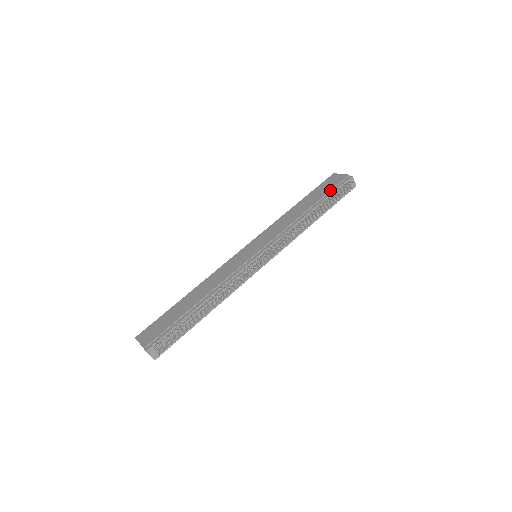
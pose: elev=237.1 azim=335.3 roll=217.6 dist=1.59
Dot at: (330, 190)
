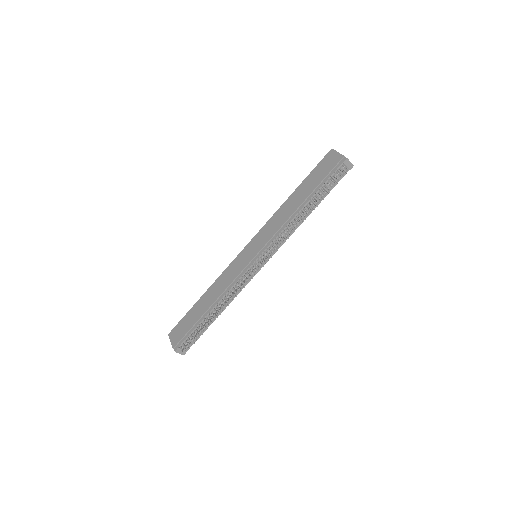
Dot at: (323, 179)
